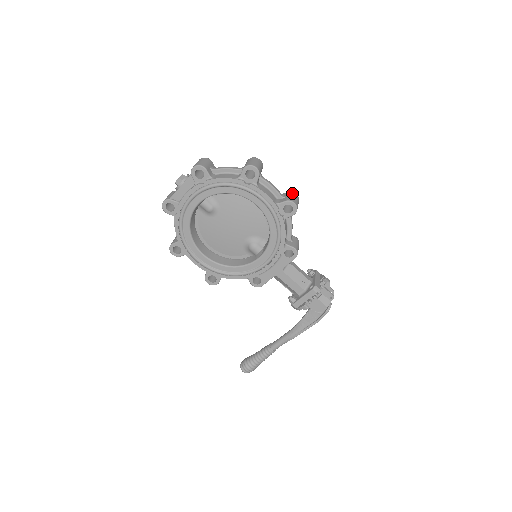
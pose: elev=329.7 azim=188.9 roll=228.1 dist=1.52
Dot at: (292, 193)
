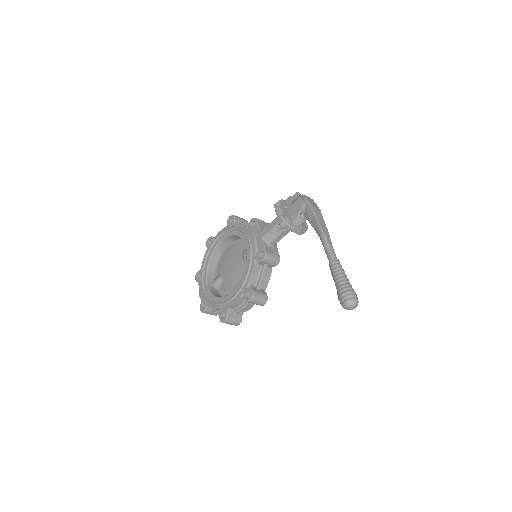
Dot at: occluded
